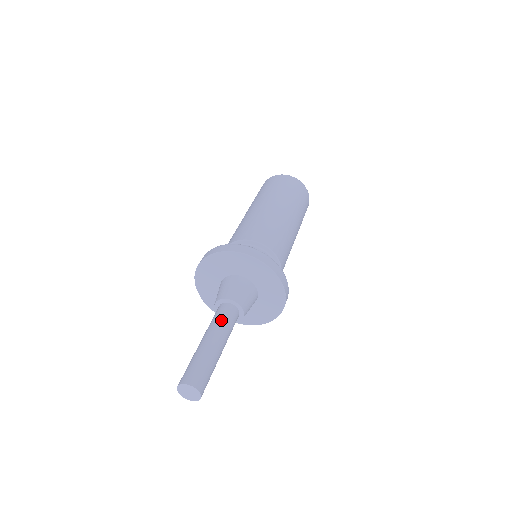
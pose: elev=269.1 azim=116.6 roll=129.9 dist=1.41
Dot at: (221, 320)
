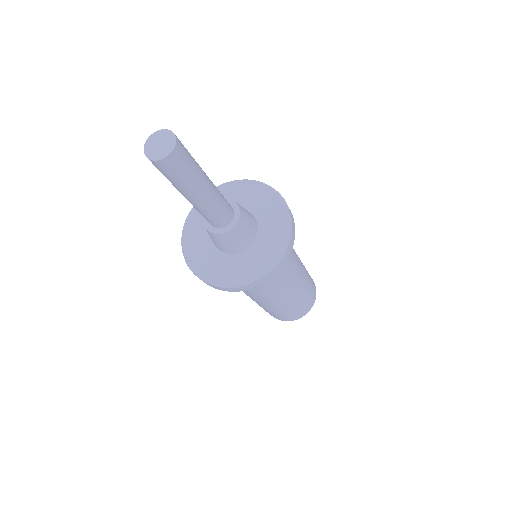
Dot at: occluded
